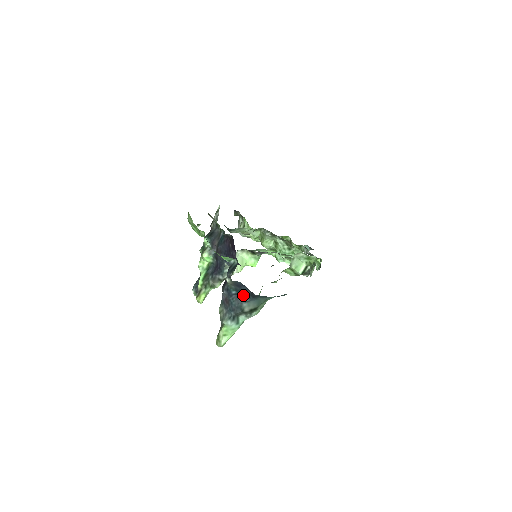
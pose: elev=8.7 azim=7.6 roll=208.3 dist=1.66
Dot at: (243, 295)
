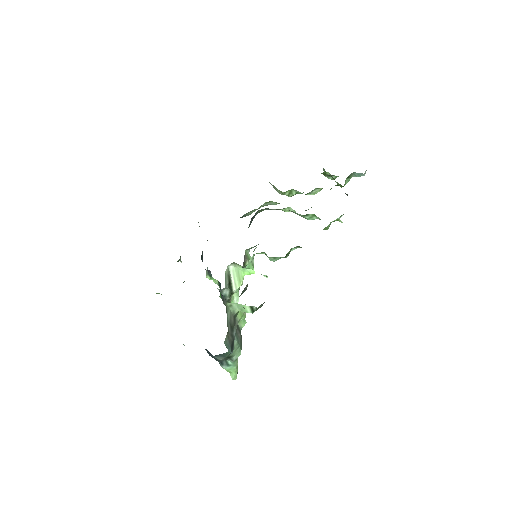
Dot at: occluded
